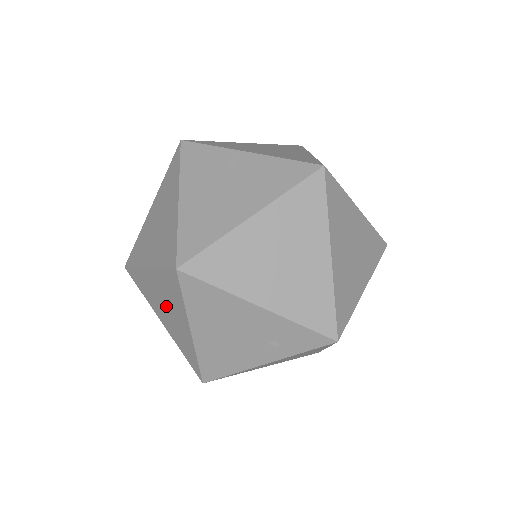
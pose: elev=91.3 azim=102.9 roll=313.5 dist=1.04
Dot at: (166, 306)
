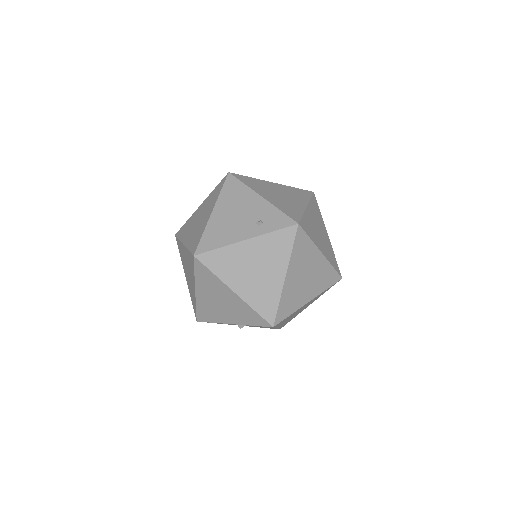
Dot at: (200, 217)
